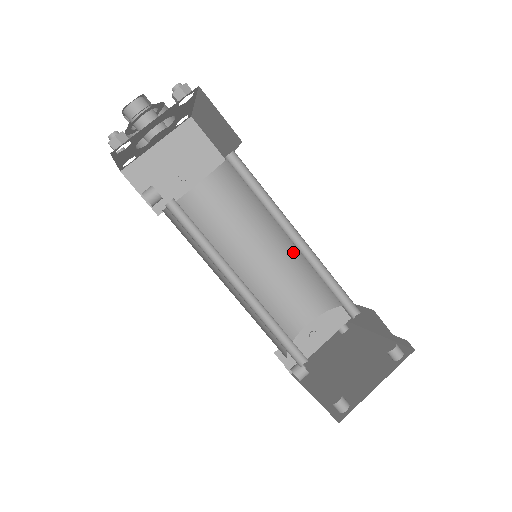
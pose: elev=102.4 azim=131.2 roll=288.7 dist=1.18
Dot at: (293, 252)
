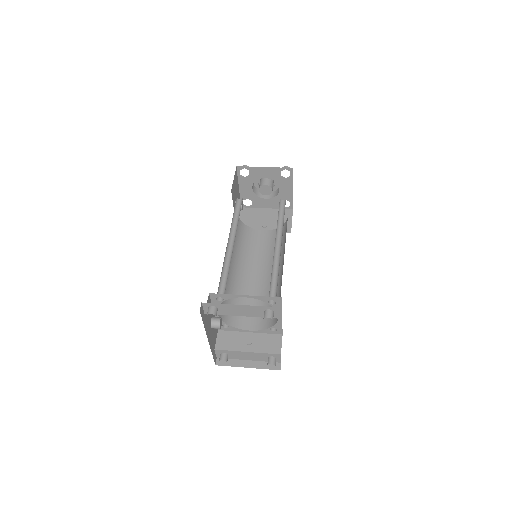
Dot at: (279, 280)
